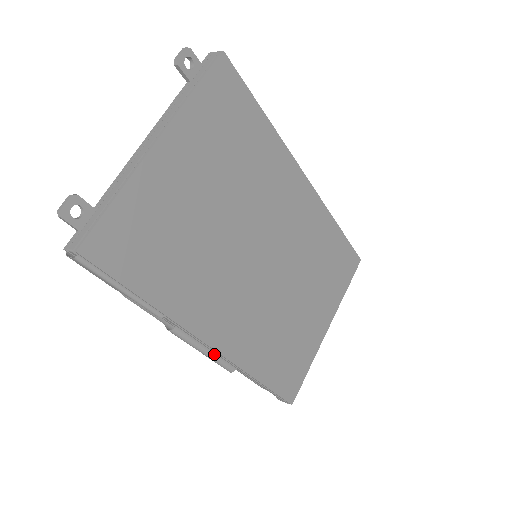
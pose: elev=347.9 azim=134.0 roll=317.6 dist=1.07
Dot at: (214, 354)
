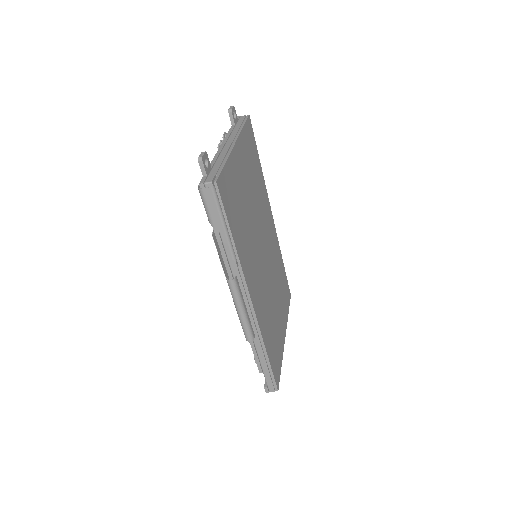
Dot at: (247, 316)
